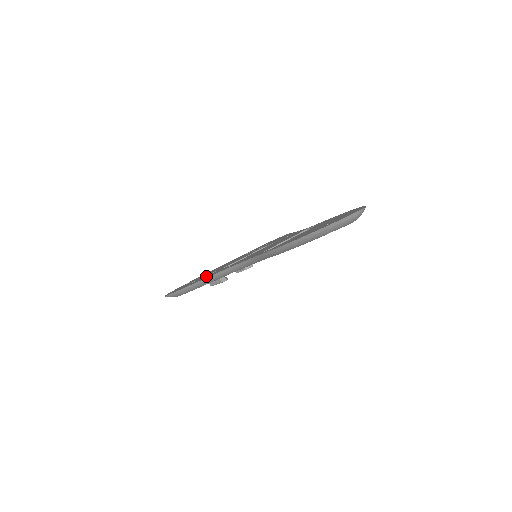
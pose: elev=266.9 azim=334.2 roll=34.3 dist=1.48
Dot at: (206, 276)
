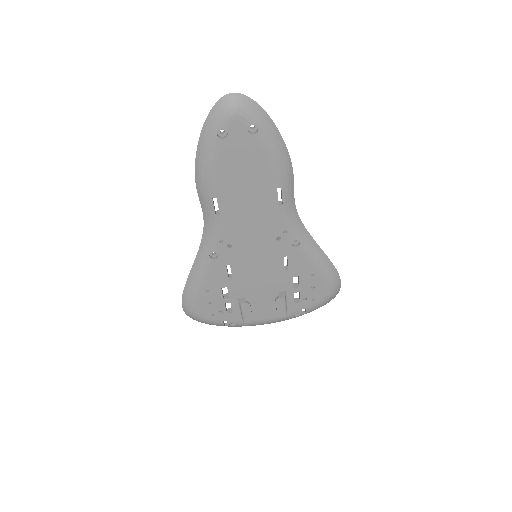
Dot at: occluded
